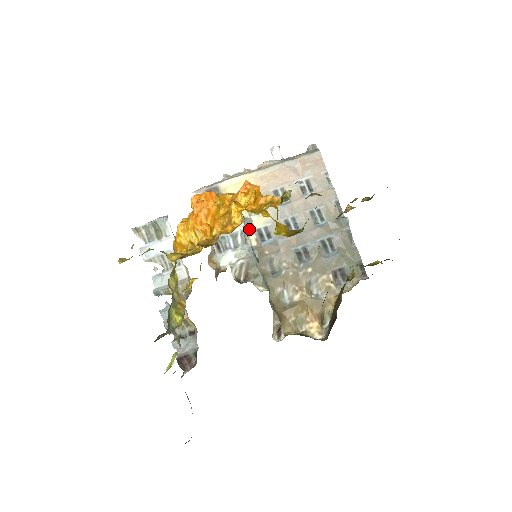
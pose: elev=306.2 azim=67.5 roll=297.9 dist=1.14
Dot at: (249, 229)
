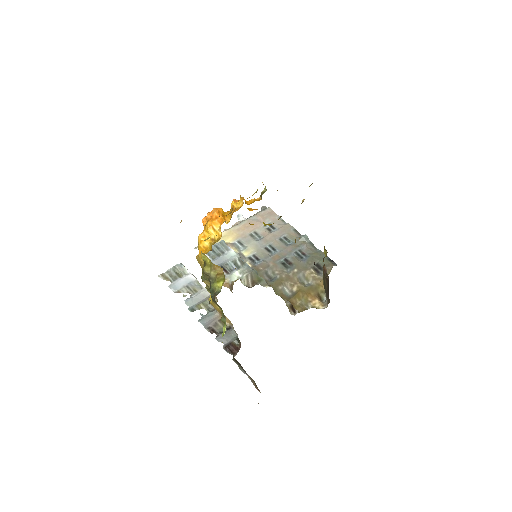
Dot at: (242, 258)
